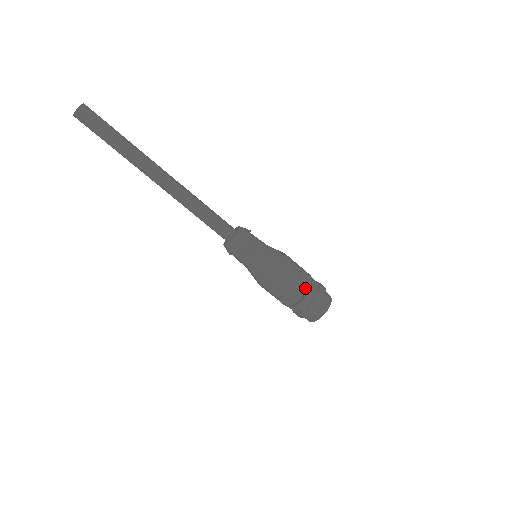
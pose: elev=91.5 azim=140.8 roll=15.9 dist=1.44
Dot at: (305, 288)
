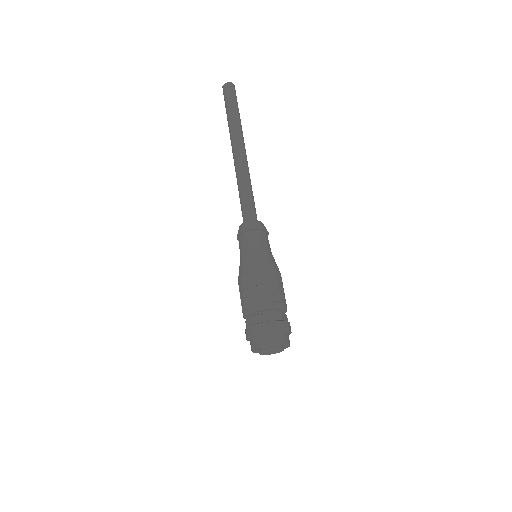
Dot at: (274, 304)
